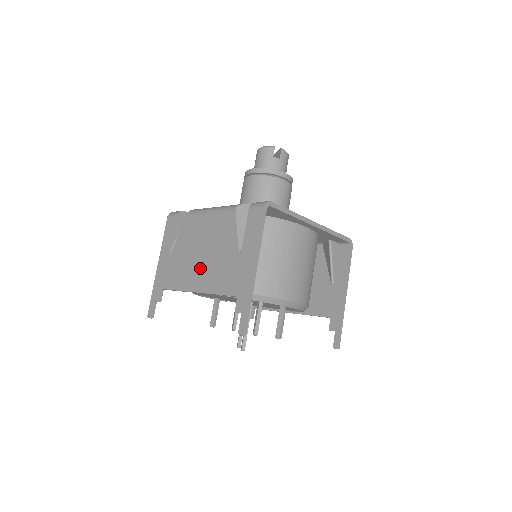
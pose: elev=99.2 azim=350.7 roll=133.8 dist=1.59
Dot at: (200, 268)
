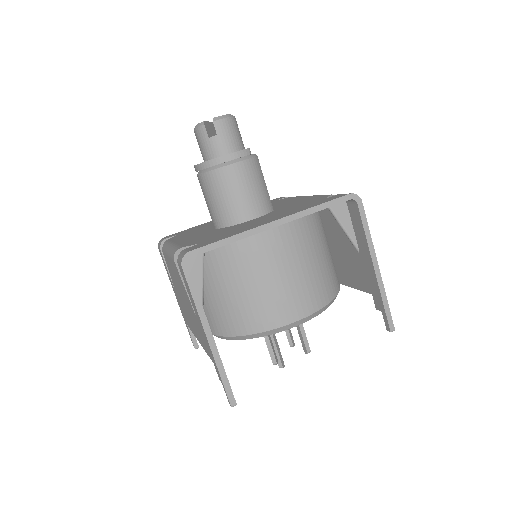
Dot at: (189, 317)
